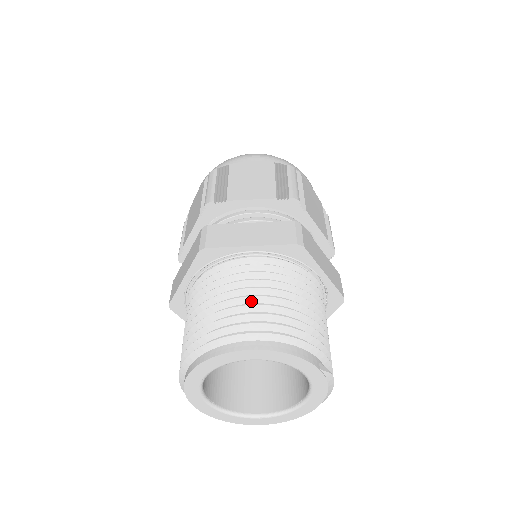
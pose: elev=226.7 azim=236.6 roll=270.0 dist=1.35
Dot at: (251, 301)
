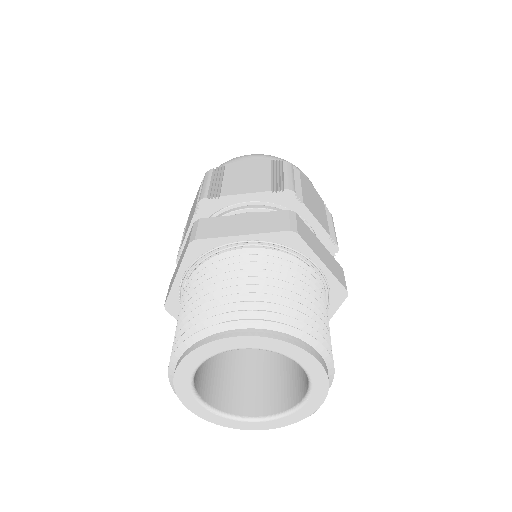
Dot at: occluded
